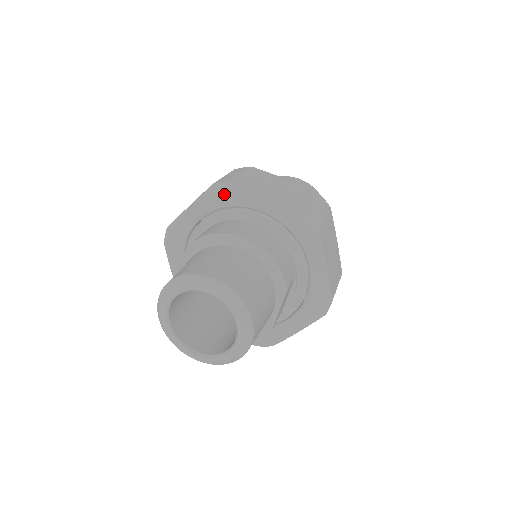
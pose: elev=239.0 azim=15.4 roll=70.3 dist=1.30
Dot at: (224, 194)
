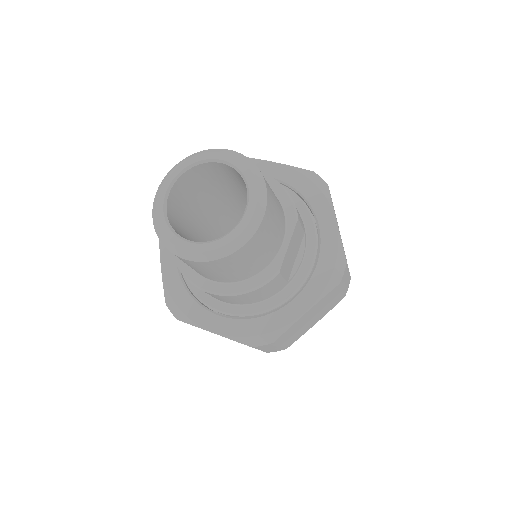
Dot at: occluded
